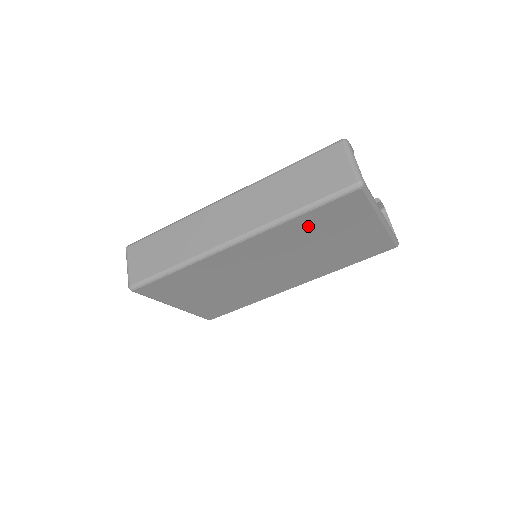
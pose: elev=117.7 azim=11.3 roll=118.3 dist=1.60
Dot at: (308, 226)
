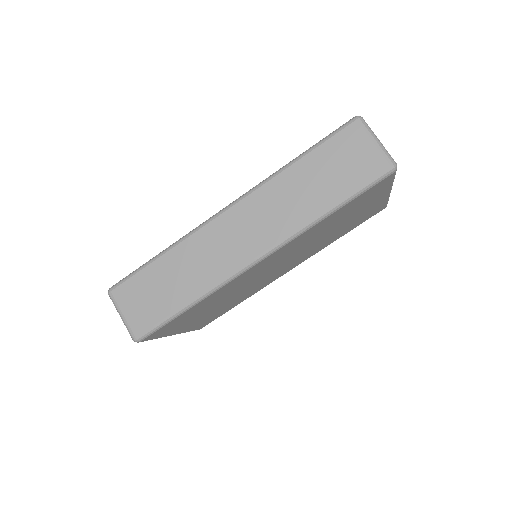
Dot at: (332, 220)
